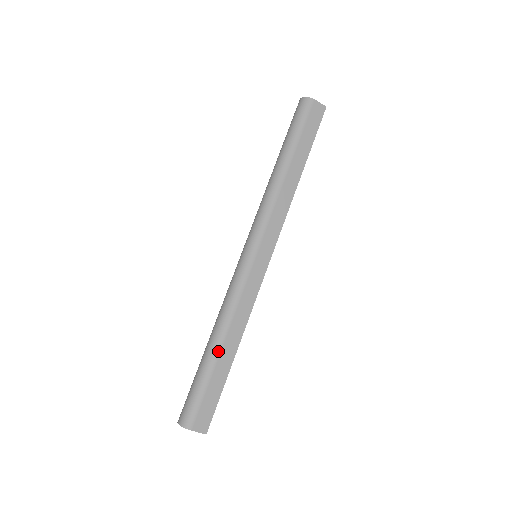
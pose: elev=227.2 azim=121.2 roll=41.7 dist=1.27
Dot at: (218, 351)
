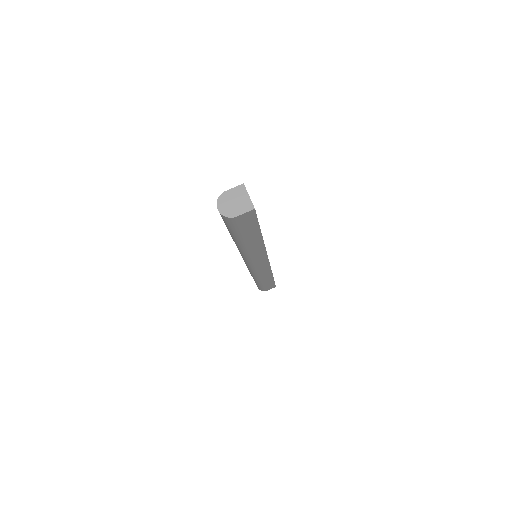
Dot at: occluded
